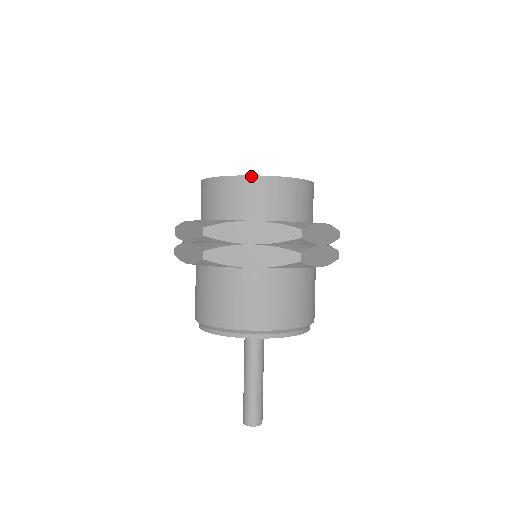
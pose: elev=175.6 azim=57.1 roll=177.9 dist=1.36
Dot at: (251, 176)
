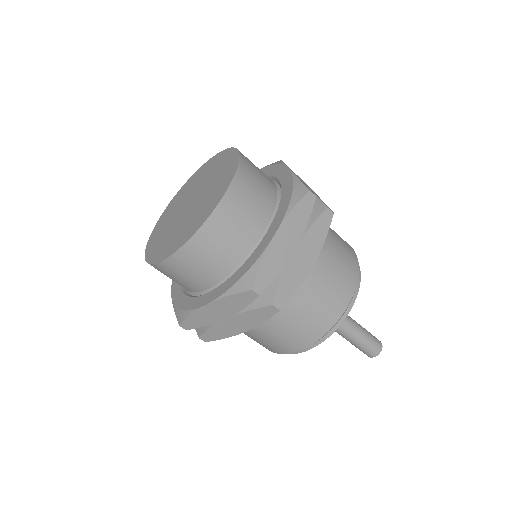
Dot at: (166, 259)
